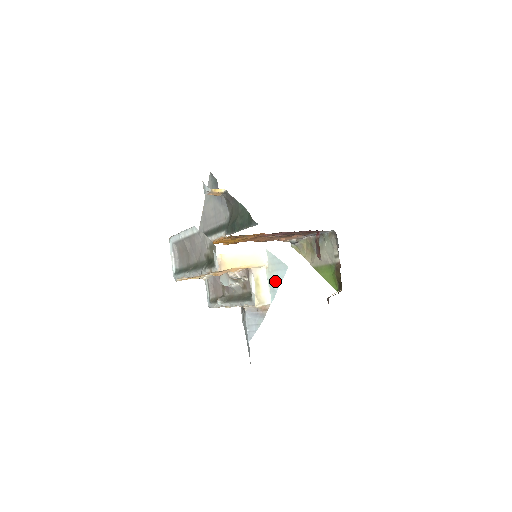
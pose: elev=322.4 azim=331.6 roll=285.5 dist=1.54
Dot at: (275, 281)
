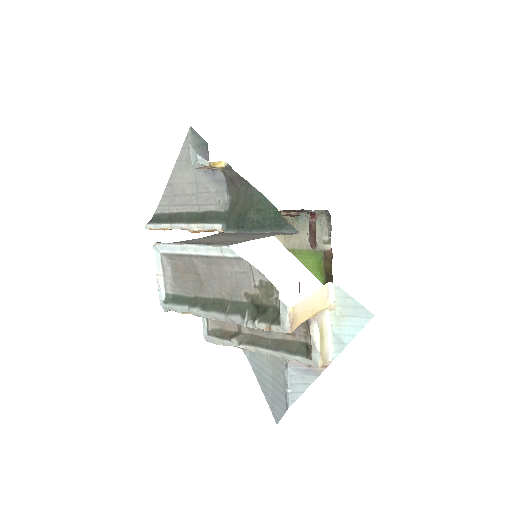
Dot at: (346, 331)
